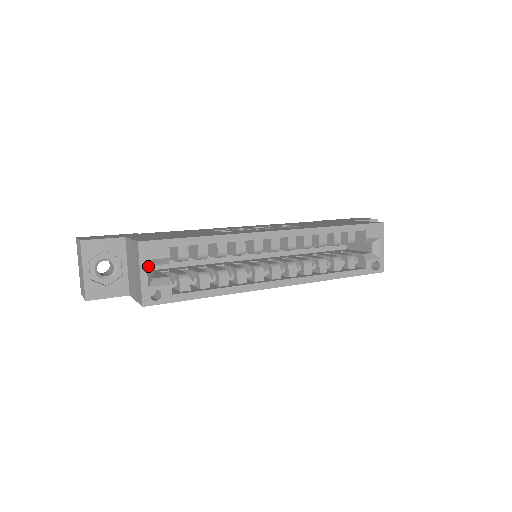
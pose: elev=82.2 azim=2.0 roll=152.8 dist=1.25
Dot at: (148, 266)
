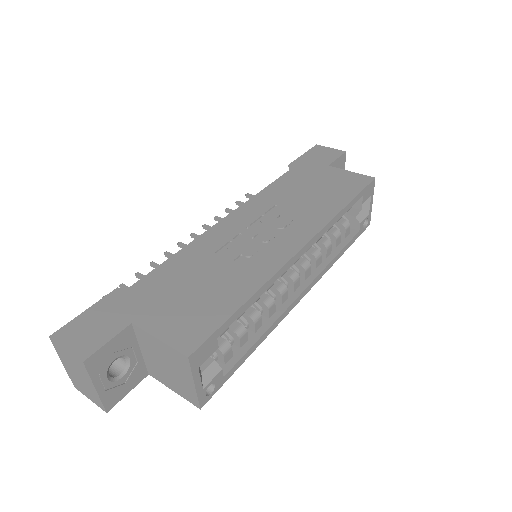
Dot at: (199, 370)
